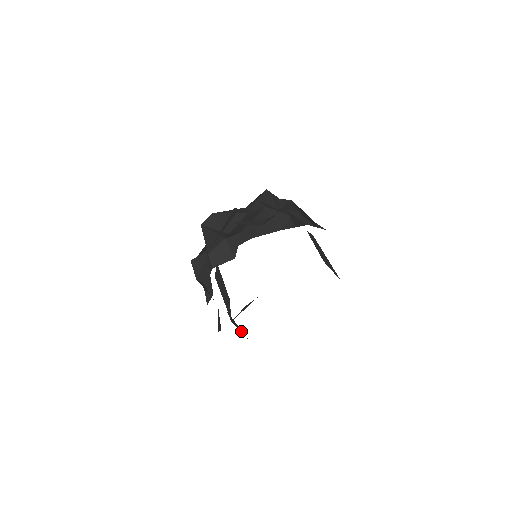
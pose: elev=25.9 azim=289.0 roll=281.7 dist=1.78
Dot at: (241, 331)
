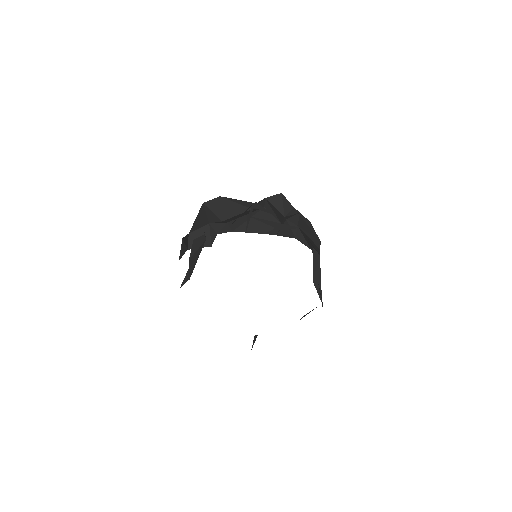
Dot at: occluded
